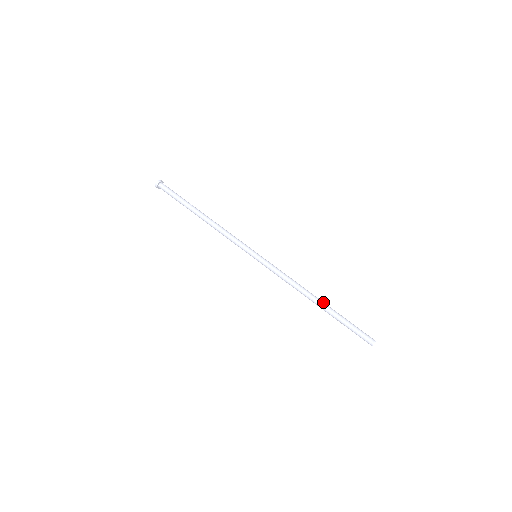
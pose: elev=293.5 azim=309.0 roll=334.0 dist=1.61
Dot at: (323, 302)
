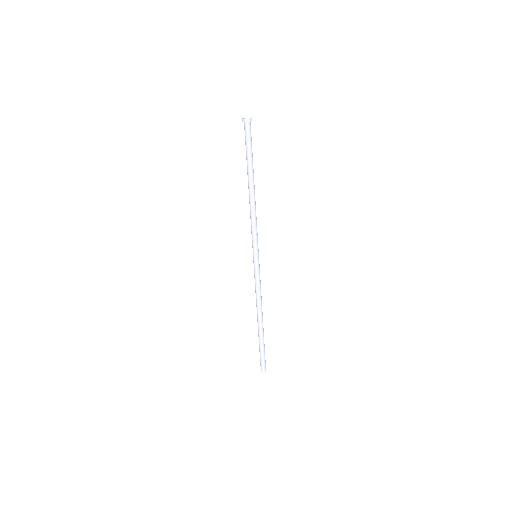
Dot at: (261, 326)
